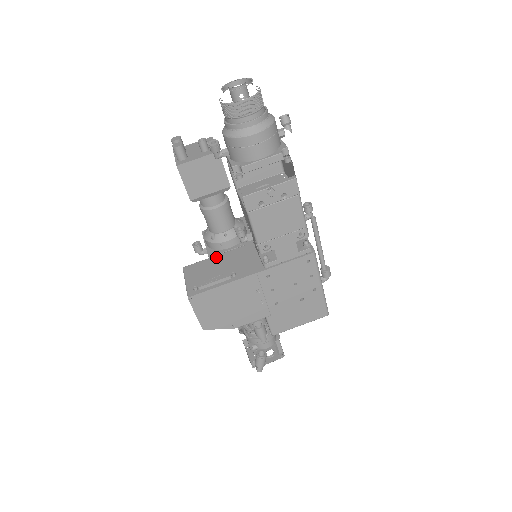
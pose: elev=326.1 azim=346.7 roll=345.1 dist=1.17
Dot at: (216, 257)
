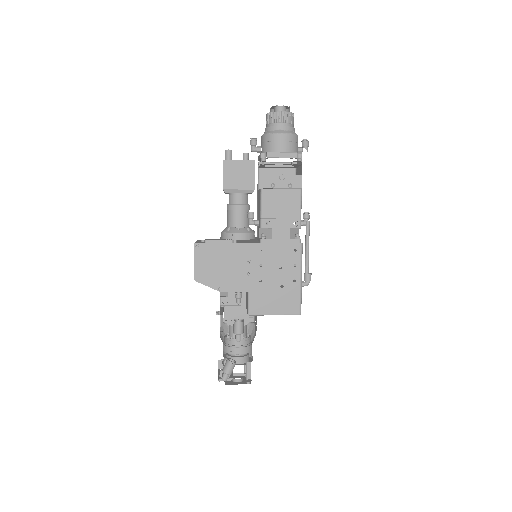
Dot at: occluded
